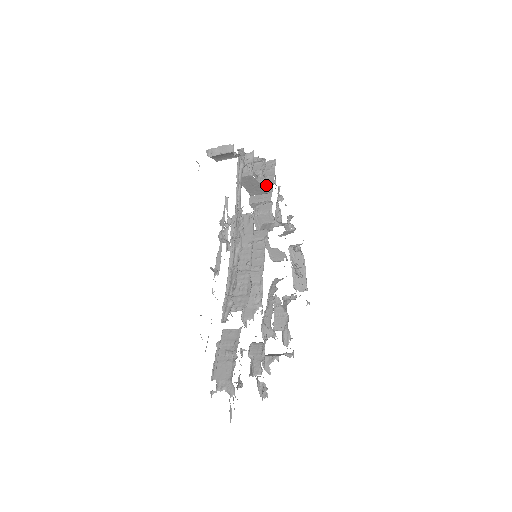
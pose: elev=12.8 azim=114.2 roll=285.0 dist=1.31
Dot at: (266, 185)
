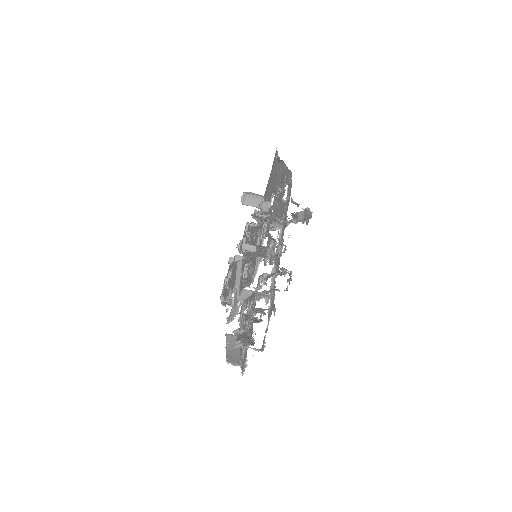
Dot at: occluded
